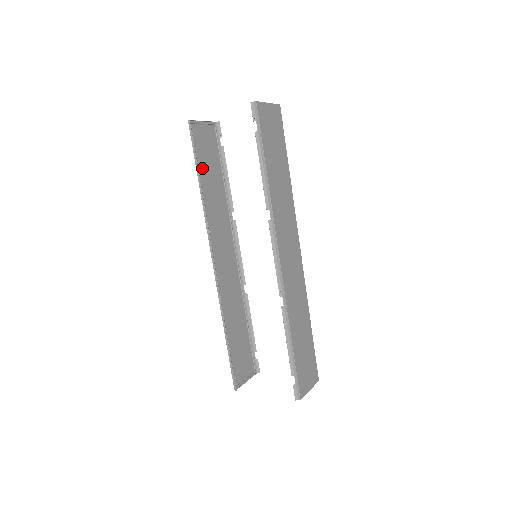
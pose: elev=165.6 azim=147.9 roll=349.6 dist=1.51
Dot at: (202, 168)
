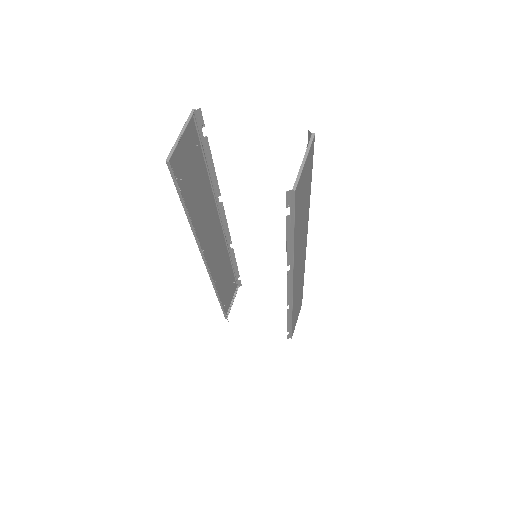
Dot at: (187, 194)
